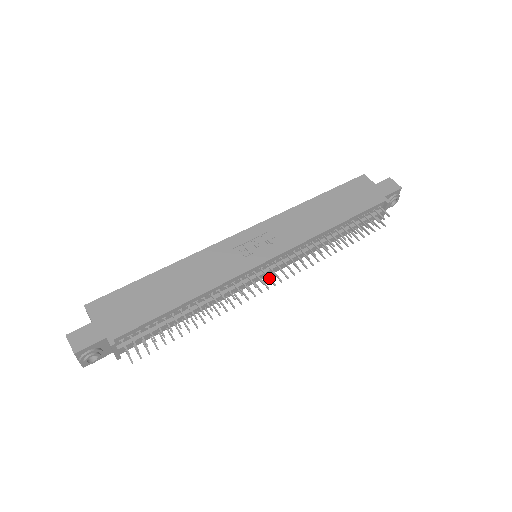
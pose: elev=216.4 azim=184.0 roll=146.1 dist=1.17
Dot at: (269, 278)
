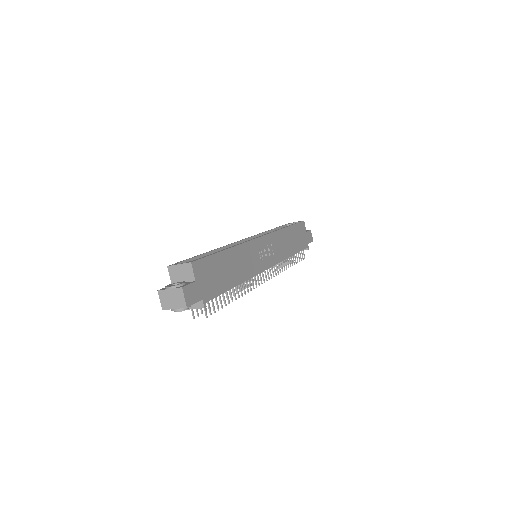
Dot at: occluded
